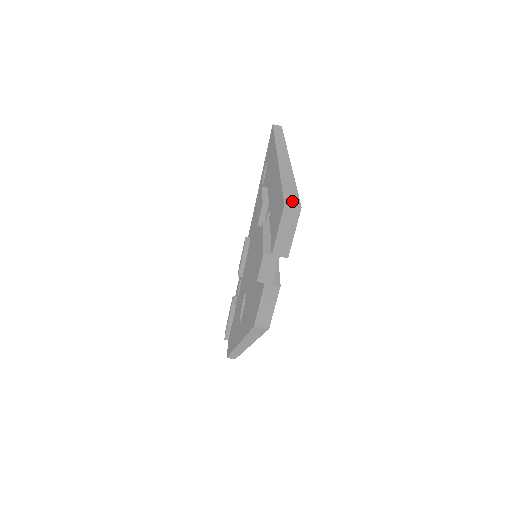
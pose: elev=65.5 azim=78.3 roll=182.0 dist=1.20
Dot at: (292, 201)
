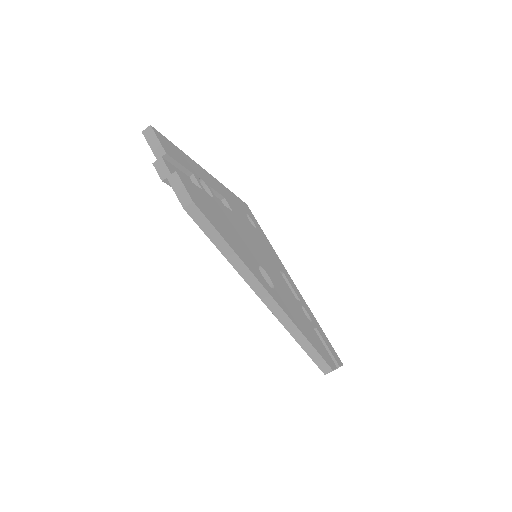
Dot at: occluded
